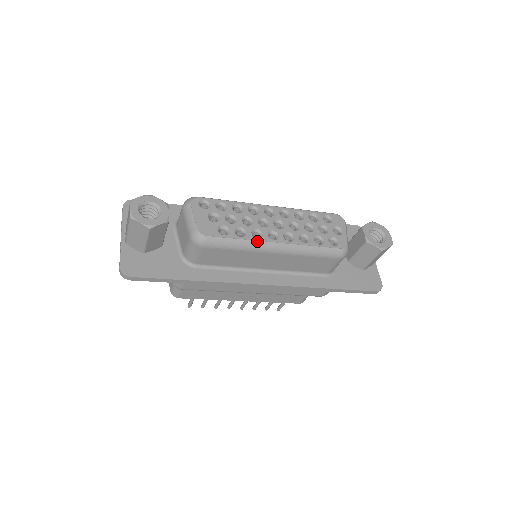
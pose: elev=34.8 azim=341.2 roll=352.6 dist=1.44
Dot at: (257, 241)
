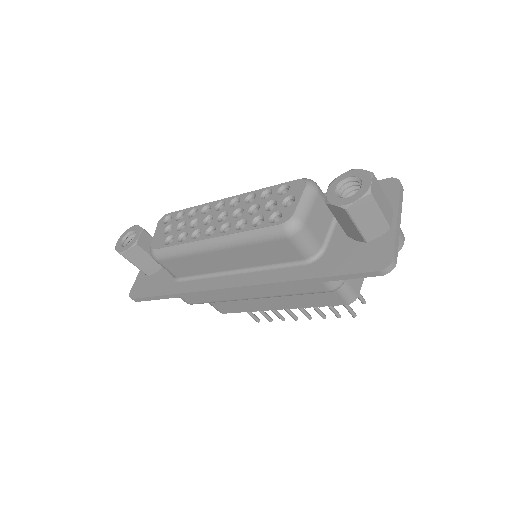
Dot at: (193, 242)
